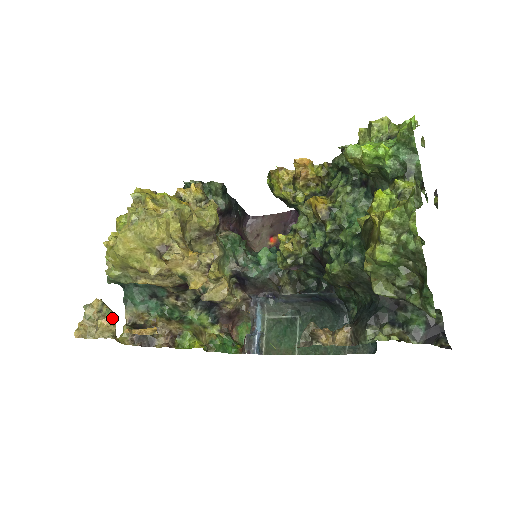
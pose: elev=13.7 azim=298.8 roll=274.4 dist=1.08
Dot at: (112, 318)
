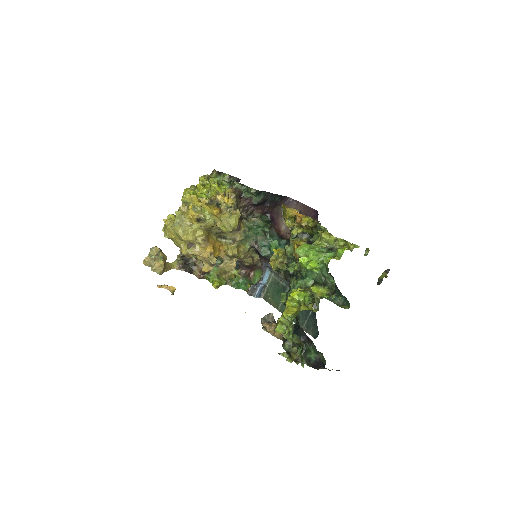
Dot at: (162, 263)
